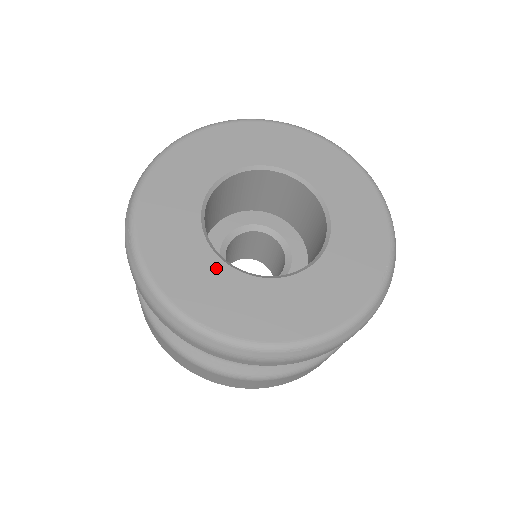
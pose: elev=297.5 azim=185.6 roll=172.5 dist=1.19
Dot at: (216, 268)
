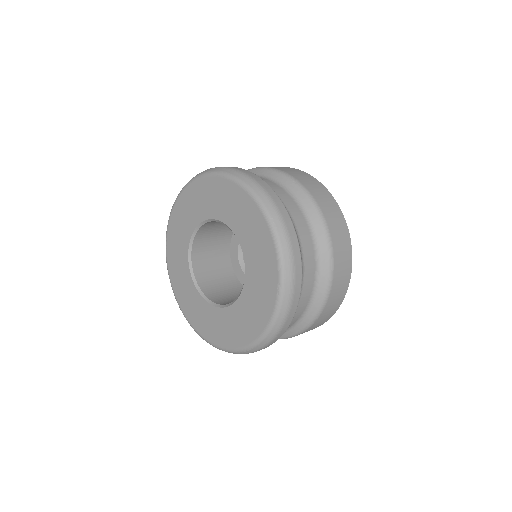
Dot at: (204, 306)
